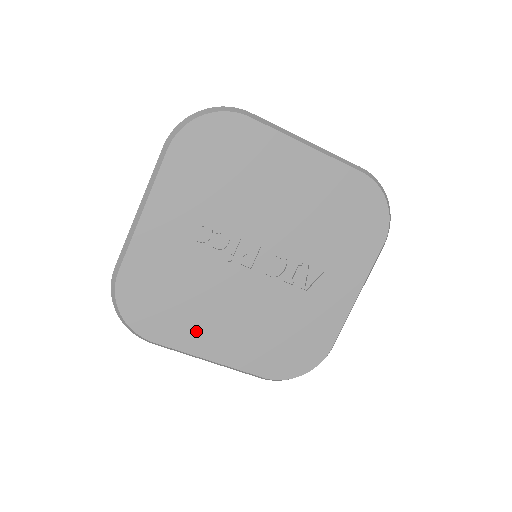
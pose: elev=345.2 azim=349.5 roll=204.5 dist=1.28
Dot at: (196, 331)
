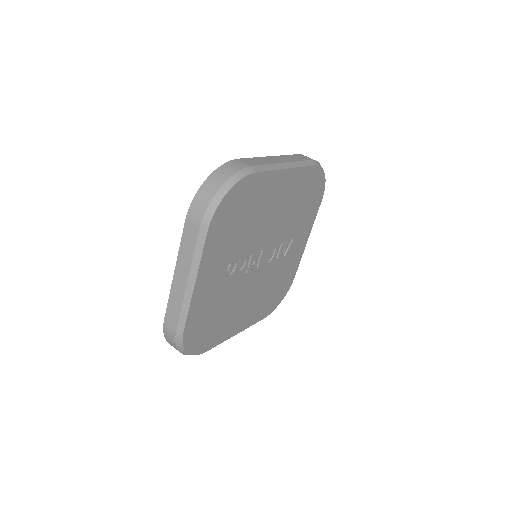
Dot at: (230, 325)
